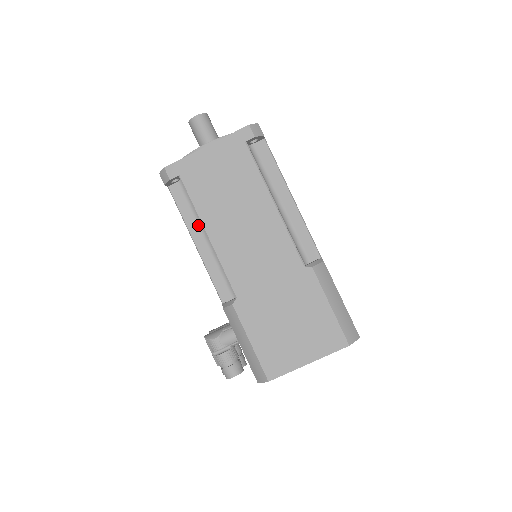
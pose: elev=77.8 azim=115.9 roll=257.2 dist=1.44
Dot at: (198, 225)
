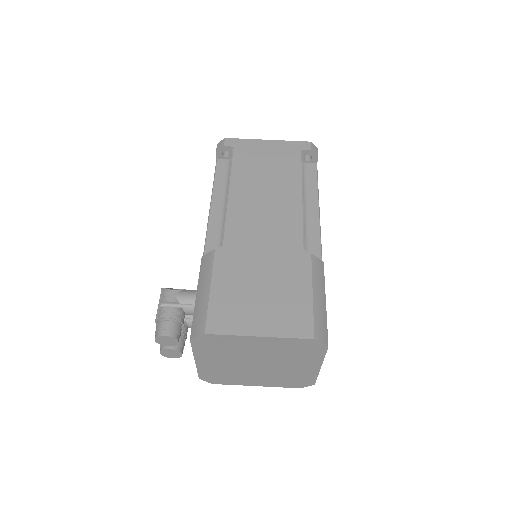
Dot at: (223, 192)
